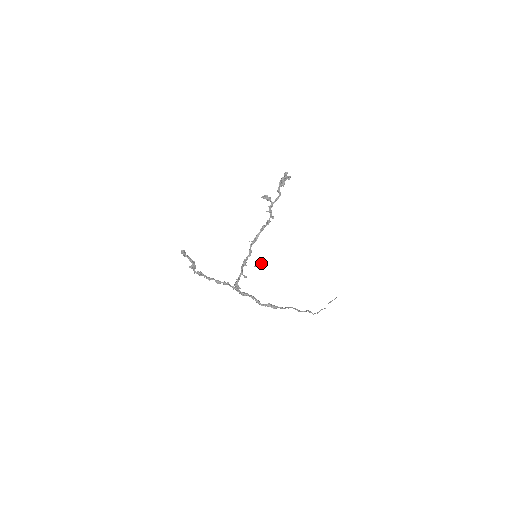
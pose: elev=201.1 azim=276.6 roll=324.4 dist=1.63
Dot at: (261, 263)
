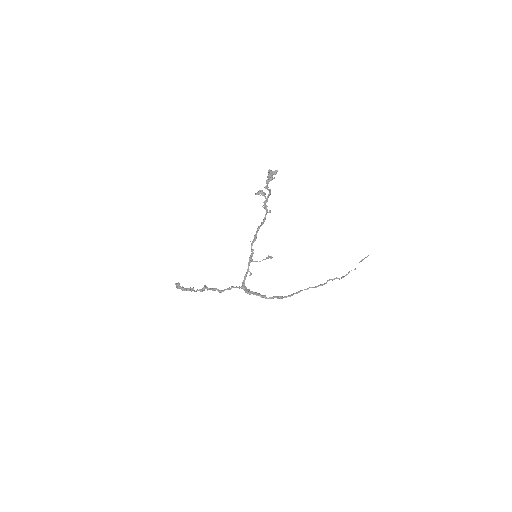
Dot at: occluded
